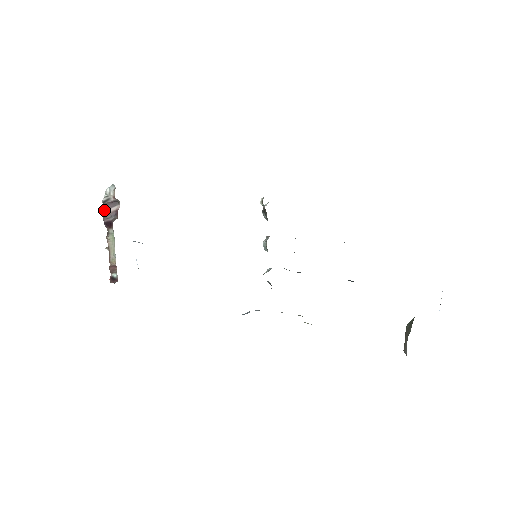
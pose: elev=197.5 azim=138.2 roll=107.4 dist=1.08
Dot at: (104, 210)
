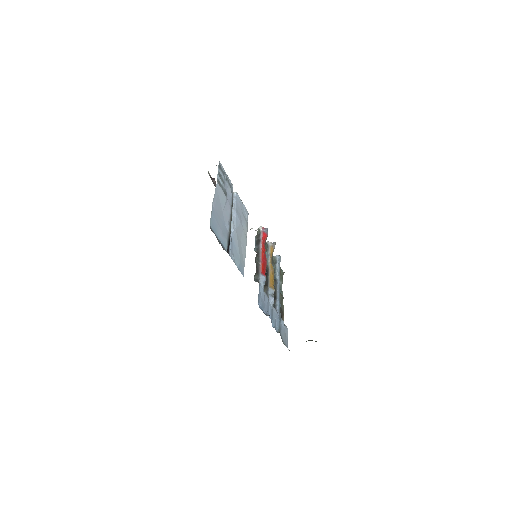
Dot at: (211, 179)
